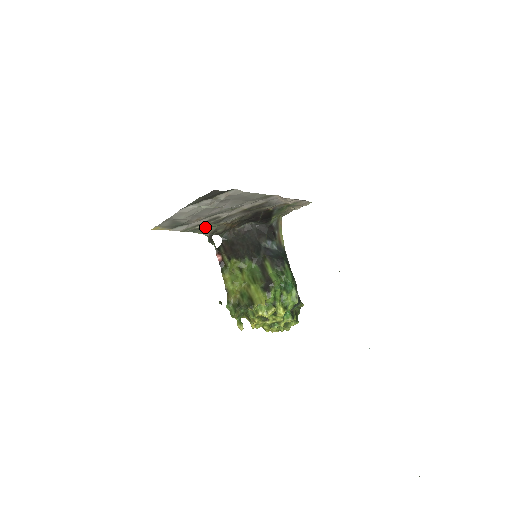
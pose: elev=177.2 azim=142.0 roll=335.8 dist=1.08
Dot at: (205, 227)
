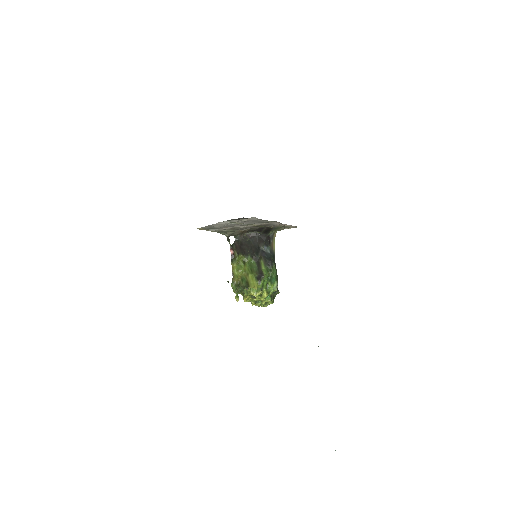
Dot at: (227, 231)
